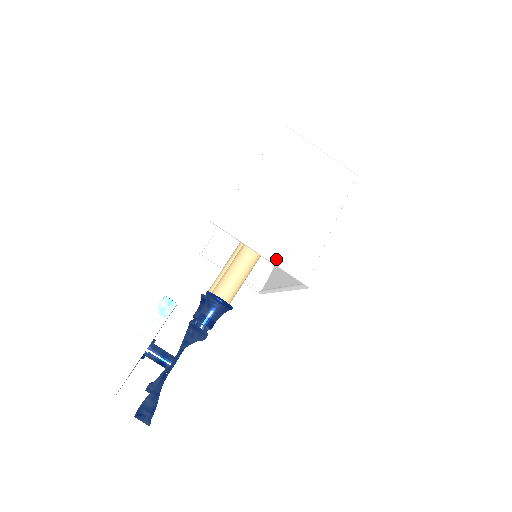
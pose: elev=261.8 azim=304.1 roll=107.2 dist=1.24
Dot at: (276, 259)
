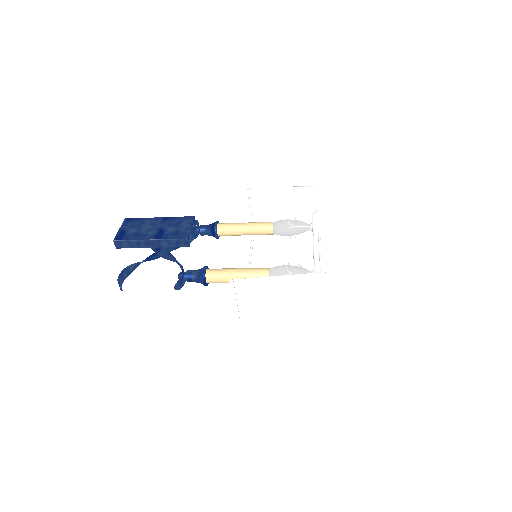
Dot at: (239, 316)
